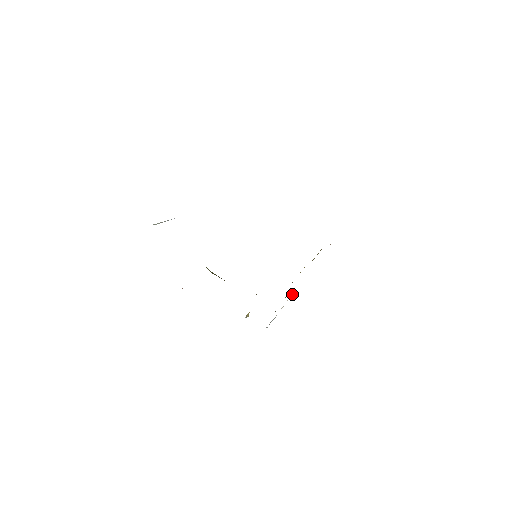
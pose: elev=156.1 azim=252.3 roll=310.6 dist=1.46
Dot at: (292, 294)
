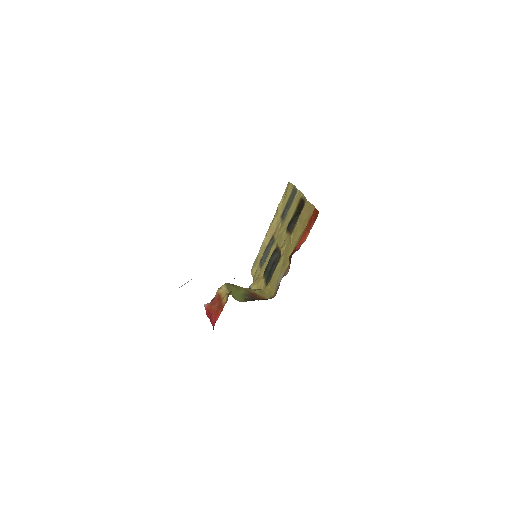
Dot at: occluded
